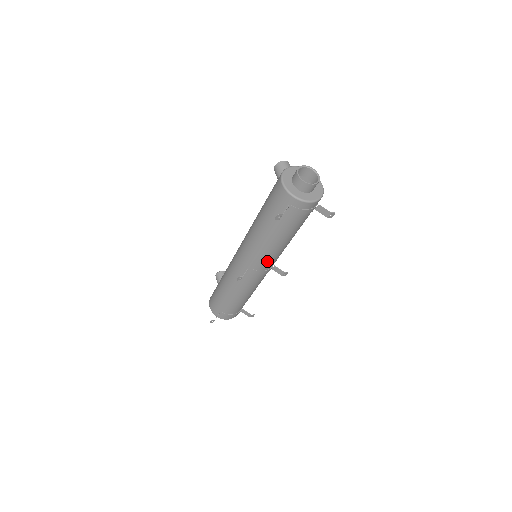
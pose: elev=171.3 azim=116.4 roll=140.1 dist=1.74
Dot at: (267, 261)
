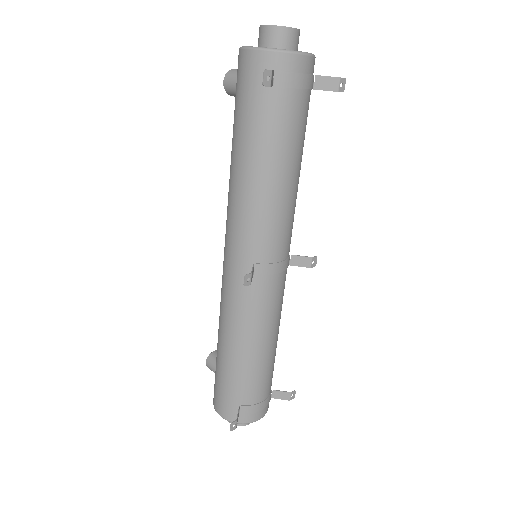
Dot at: (278, 233)
